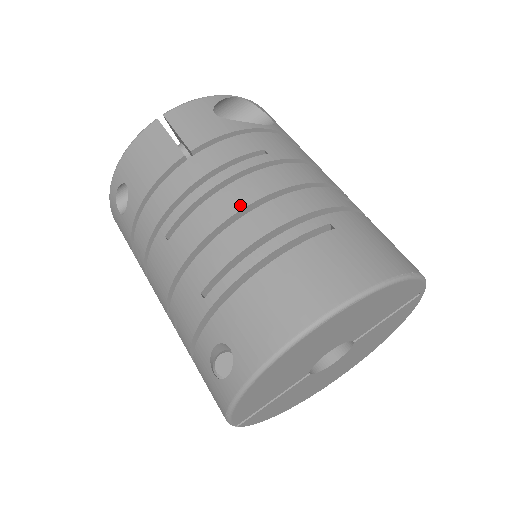
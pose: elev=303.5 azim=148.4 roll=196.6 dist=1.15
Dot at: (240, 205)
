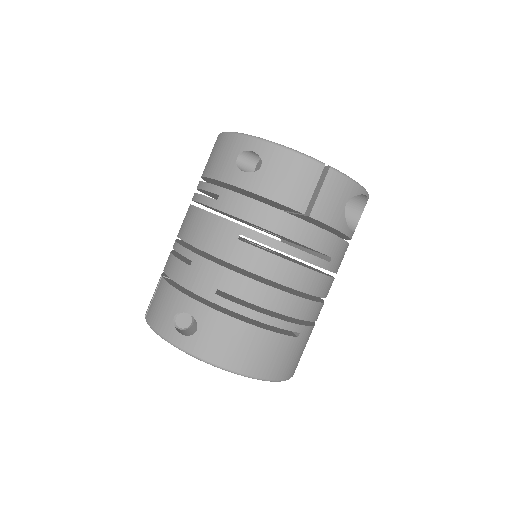
Dot at: (286, 282)
